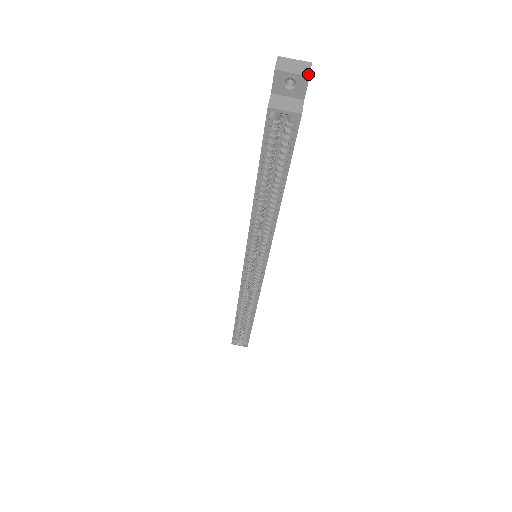
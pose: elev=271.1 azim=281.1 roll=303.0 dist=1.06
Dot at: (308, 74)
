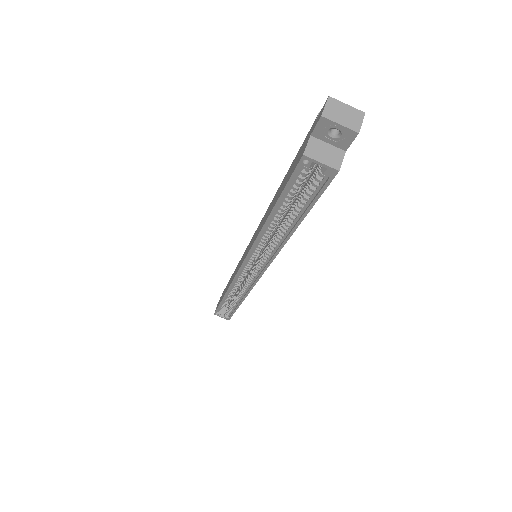
Dot at: (358, 129)
